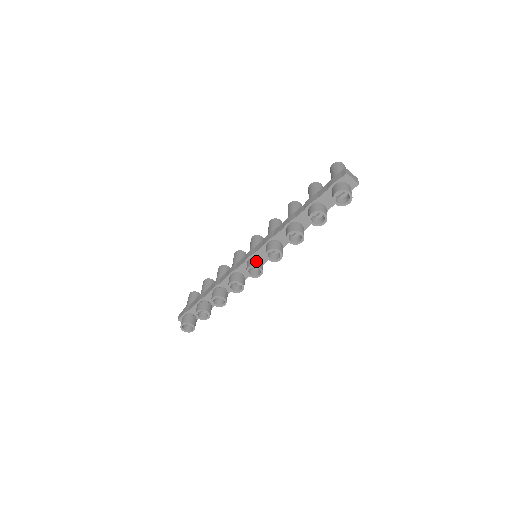
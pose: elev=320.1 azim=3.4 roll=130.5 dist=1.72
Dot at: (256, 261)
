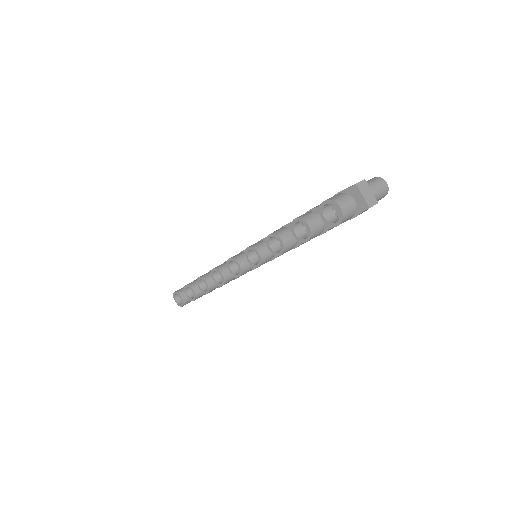
Dot at: (242, 257)
